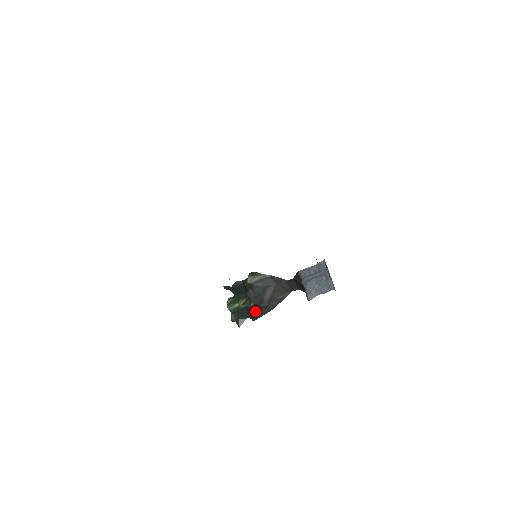
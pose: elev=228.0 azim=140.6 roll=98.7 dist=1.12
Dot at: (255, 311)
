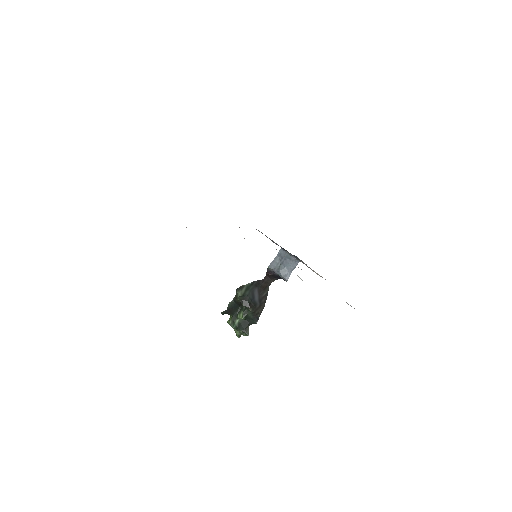
Dot at: (254, 315)
